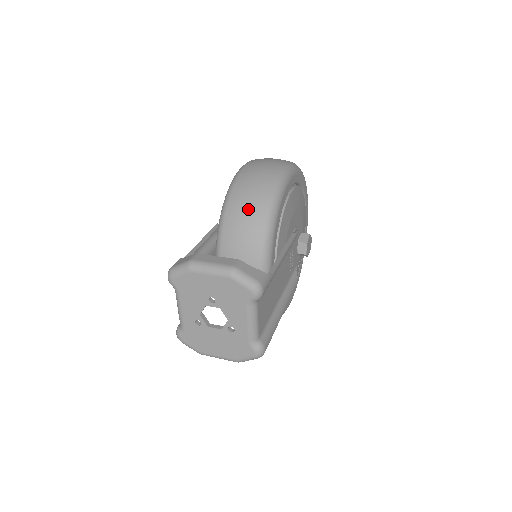
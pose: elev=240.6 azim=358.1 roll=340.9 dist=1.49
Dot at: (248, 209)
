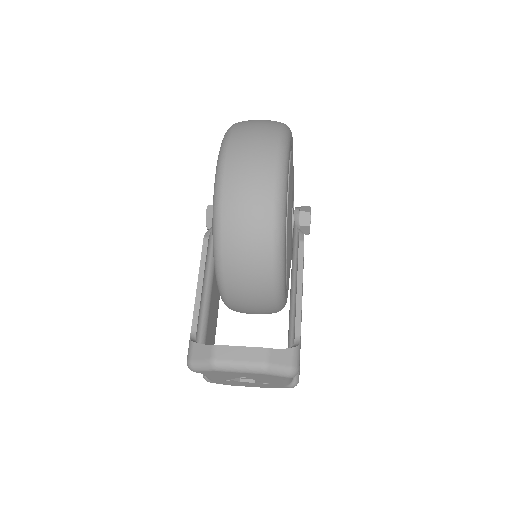
Dot at: (250, 253)
